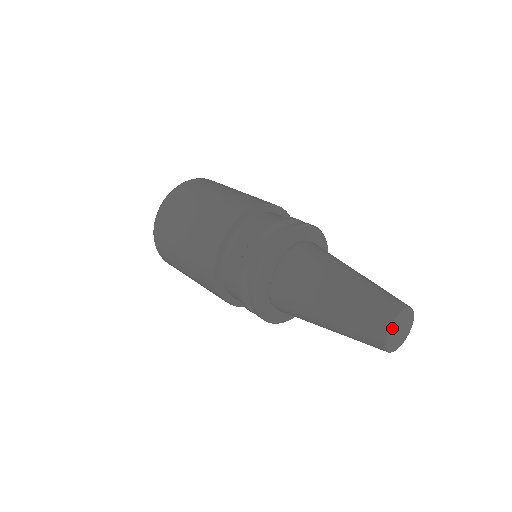
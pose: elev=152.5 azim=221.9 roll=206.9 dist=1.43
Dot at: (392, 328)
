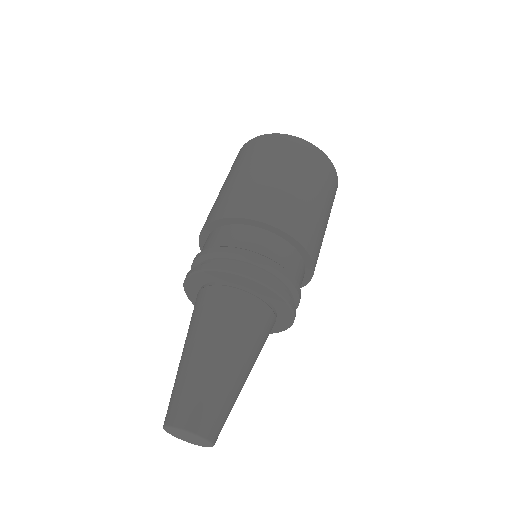
Dot at: (170, 432)
